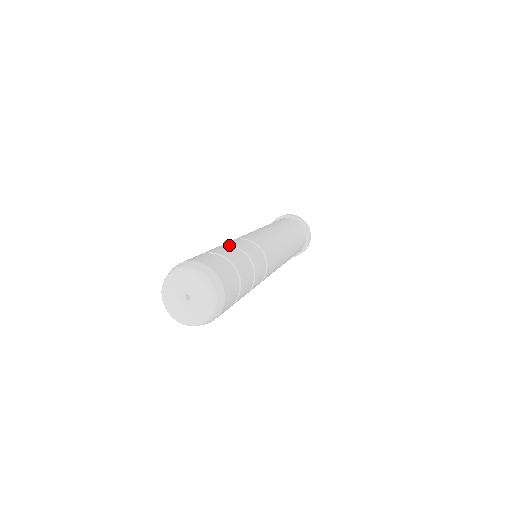
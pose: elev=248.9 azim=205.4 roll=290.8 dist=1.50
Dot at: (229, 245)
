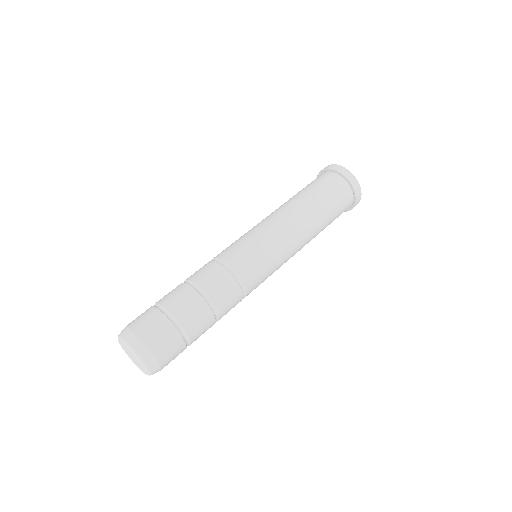
Dot at: (185, 280)
